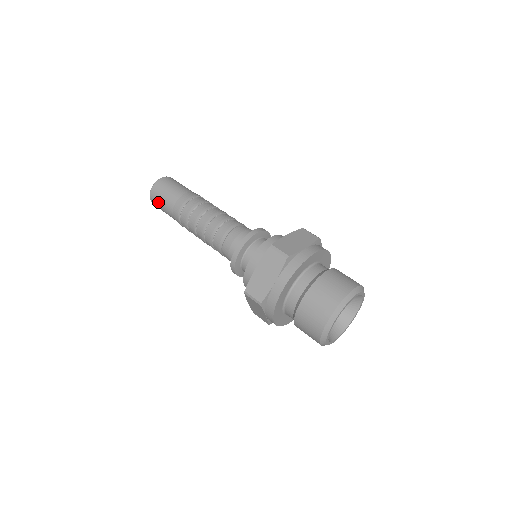
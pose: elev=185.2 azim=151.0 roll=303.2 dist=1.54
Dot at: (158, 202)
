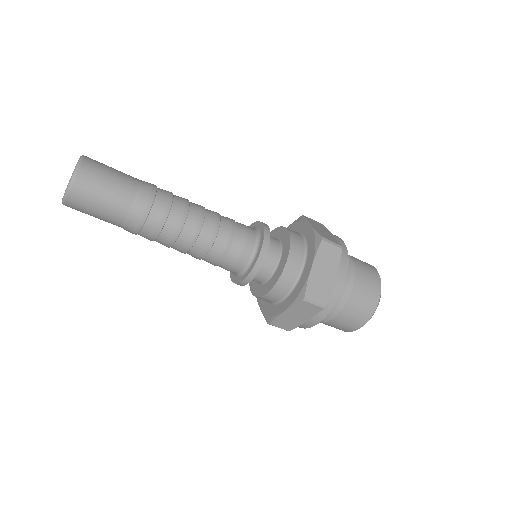
Dot at: (92, 198)
